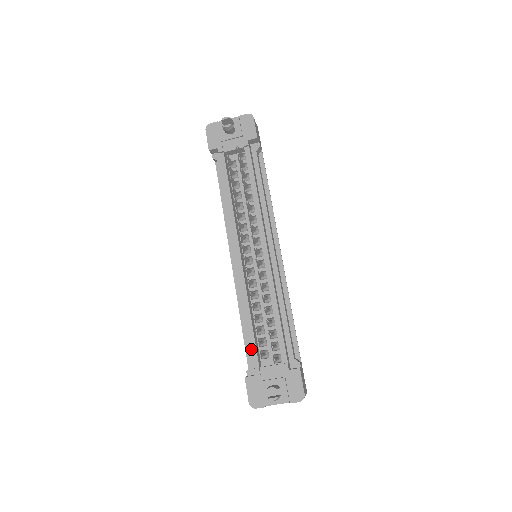
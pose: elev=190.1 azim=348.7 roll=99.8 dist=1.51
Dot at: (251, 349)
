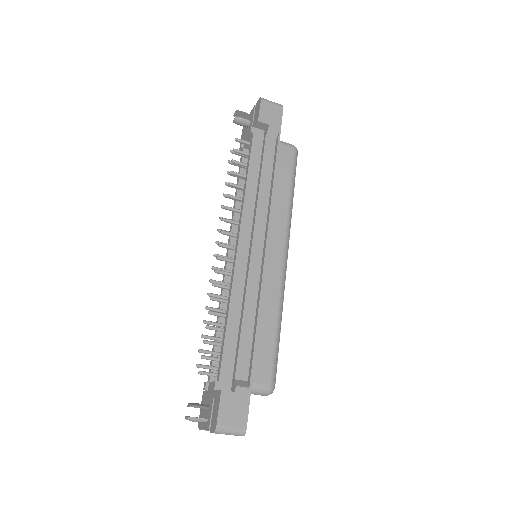
Dot at: (211, 360)
